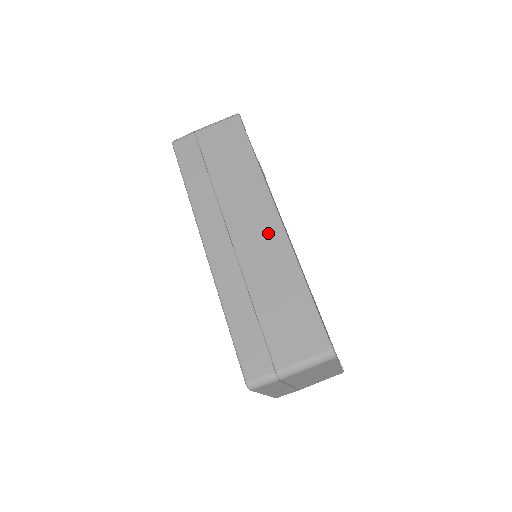
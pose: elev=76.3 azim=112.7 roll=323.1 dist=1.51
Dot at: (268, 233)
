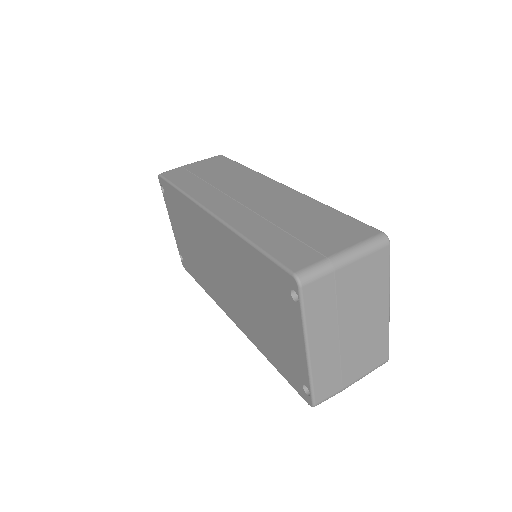
Dot at: (275, 192)
